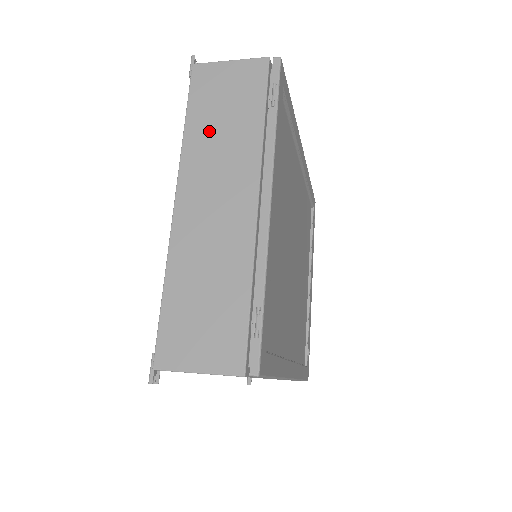
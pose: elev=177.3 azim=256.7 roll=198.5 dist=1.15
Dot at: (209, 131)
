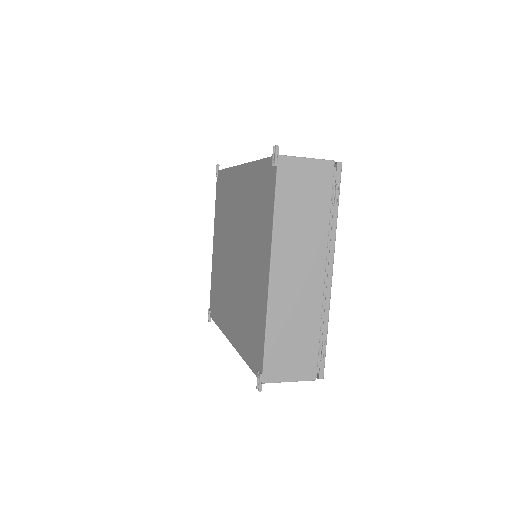
Dot at: (293, 218)
